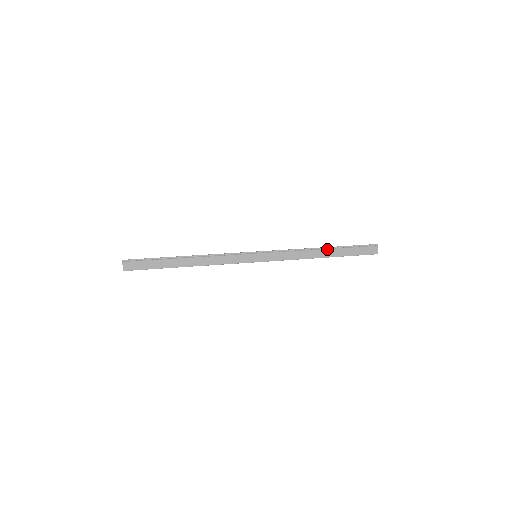
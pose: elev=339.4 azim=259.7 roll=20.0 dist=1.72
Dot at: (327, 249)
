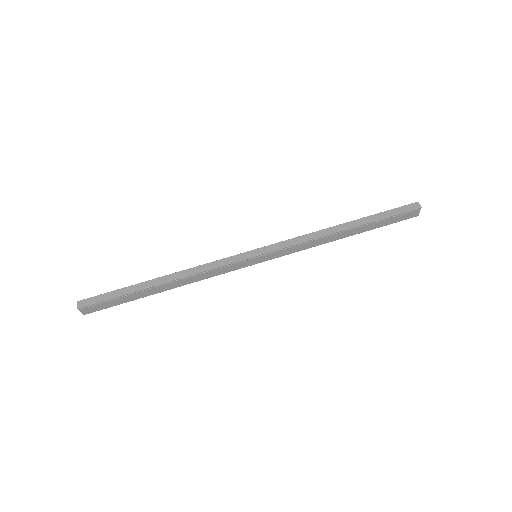
Dot at: (352, 229)
